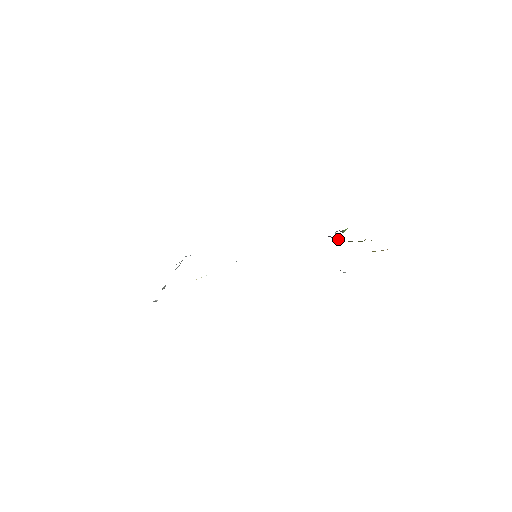
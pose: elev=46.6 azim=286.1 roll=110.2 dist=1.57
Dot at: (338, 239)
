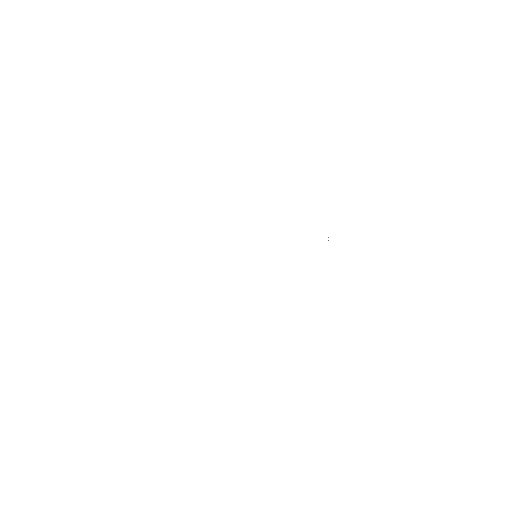
Dot at: occluded
